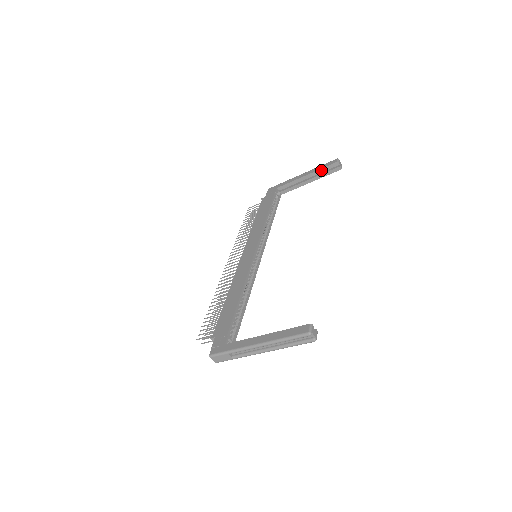
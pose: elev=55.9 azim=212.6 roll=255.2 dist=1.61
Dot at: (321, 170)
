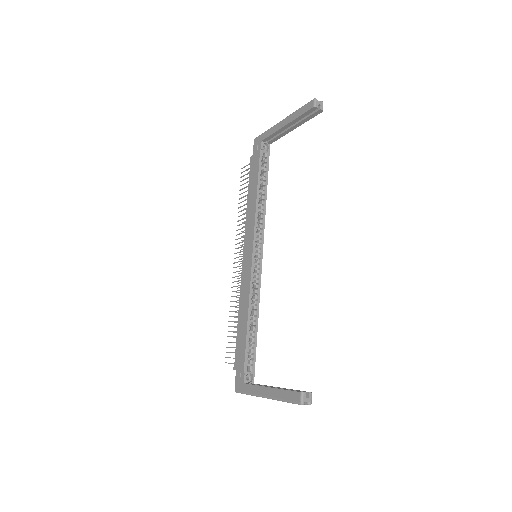
Dot at: (300, 117)
